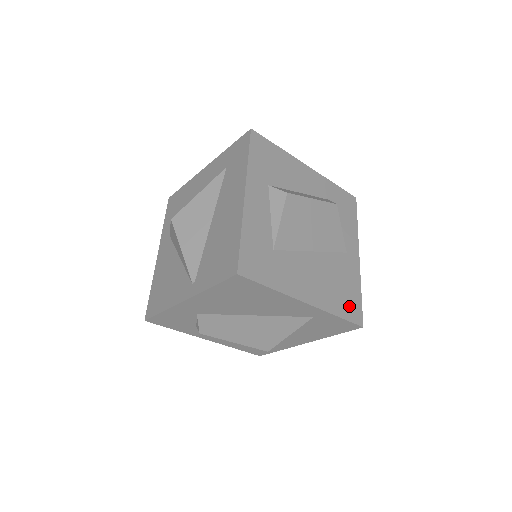
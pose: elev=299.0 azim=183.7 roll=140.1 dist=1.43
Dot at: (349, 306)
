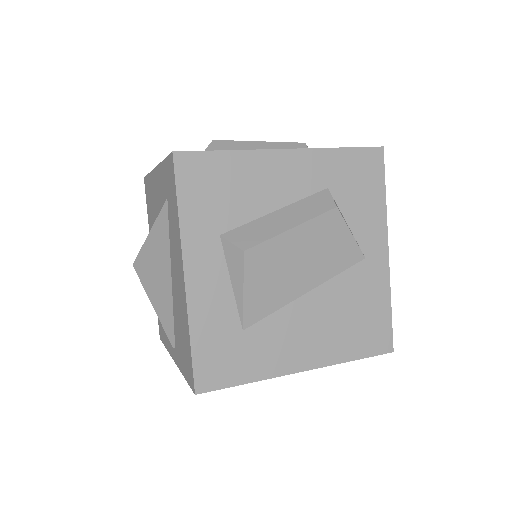
Dot at: (370, 336)
